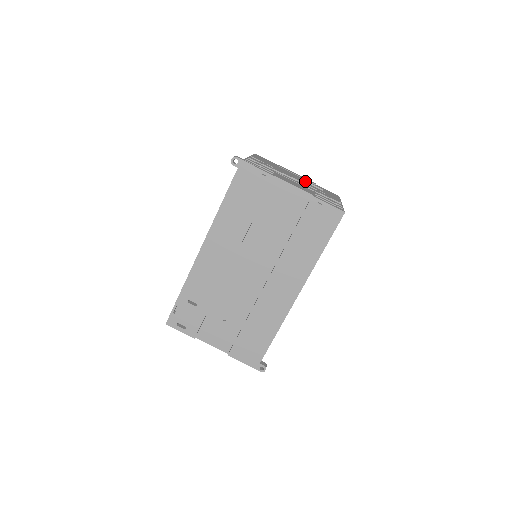
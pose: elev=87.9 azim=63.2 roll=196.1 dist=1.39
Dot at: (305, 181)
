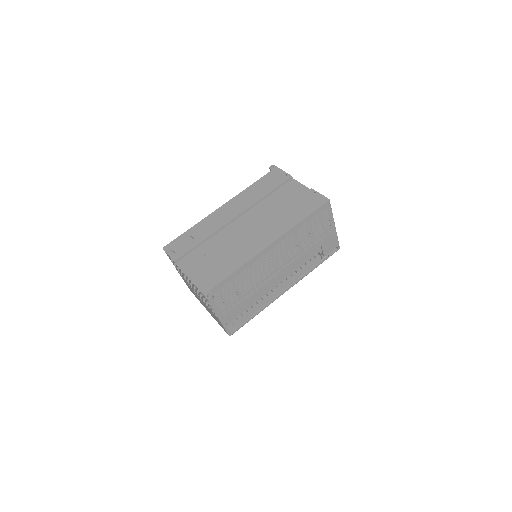
Dot at: occluded
